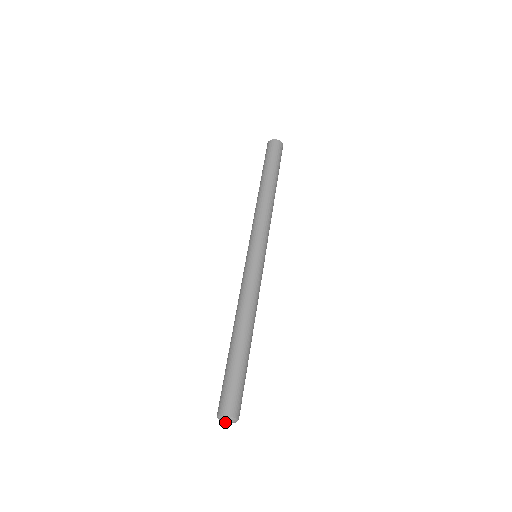
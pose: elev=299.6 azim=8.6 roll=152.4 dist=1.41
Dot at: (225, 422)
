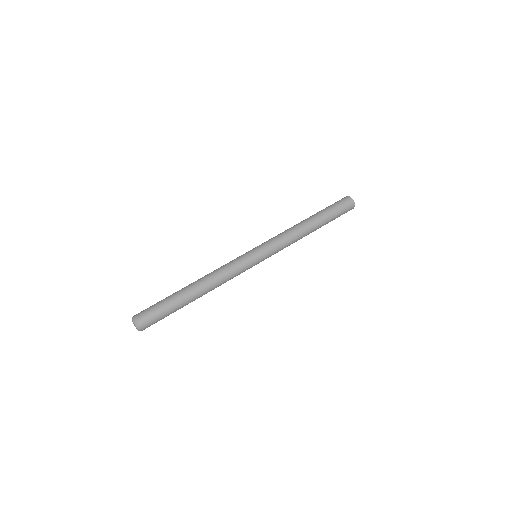
Dot at: occluded
